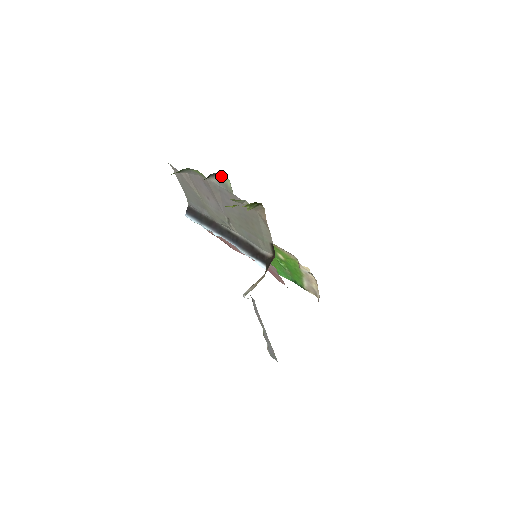
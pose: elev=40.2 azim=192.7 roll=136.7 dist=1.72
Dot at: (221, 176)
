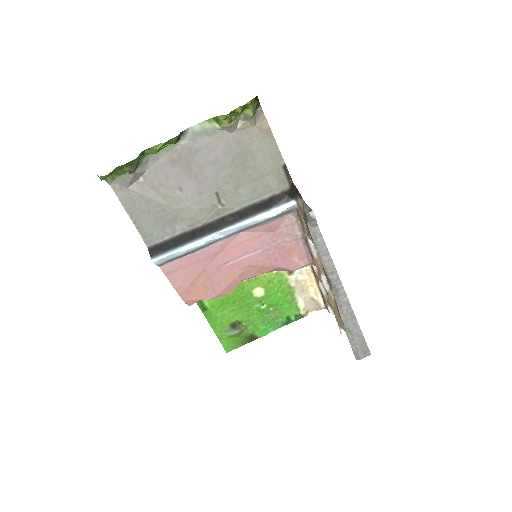
Dot at: (192, 128)
